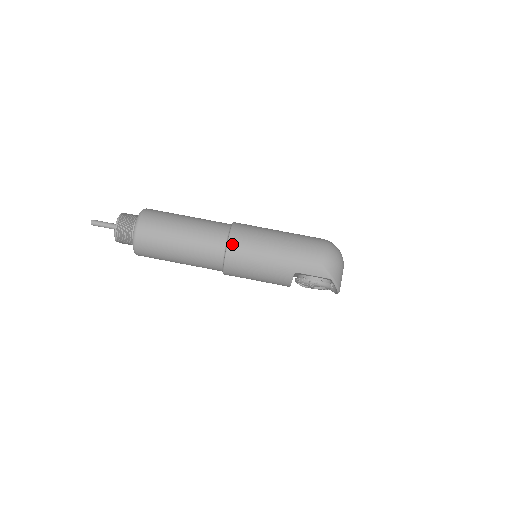
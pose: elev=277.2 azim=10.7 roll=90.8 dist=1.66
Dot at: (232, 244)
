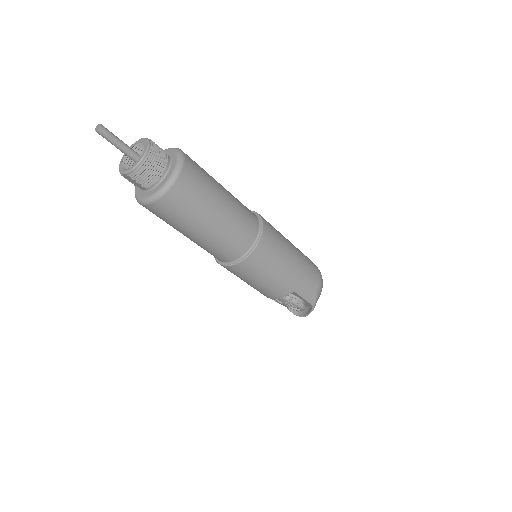
Dot at: (263, 243)
